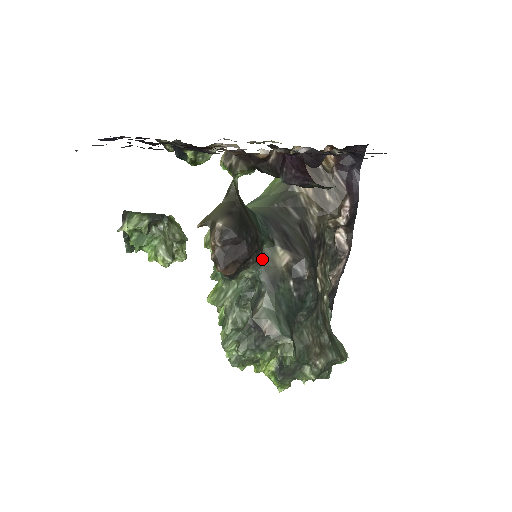
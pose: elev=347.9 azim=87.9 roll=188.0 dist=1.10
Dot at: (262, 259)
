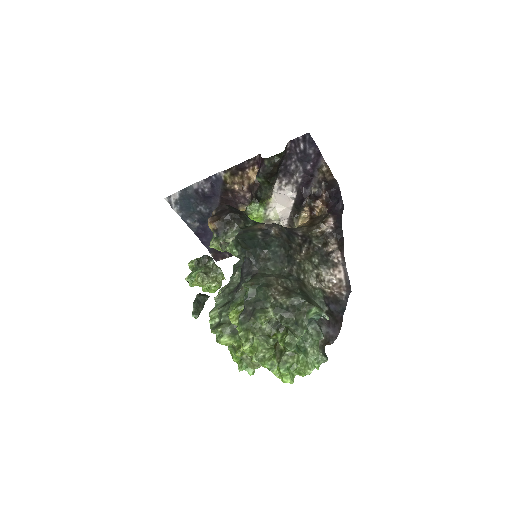
Dot at: (245, 228)
